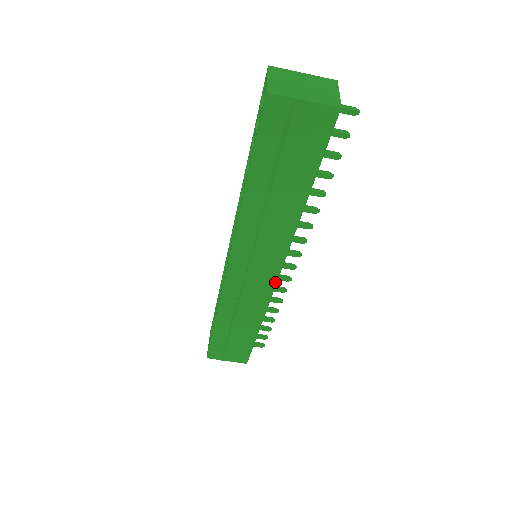
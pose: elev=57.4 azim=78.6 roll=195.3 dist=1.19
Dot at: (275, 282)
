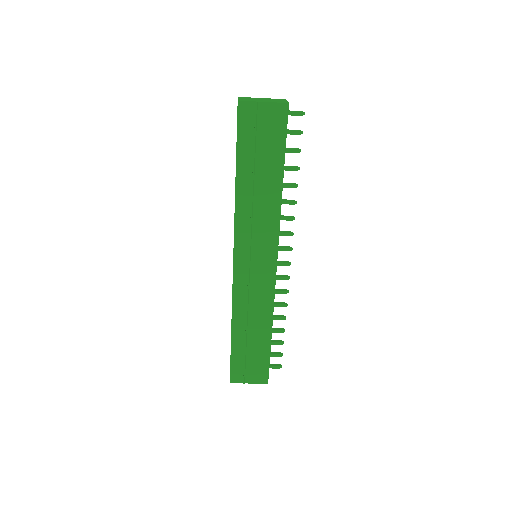
Dot at: (275, 272)
